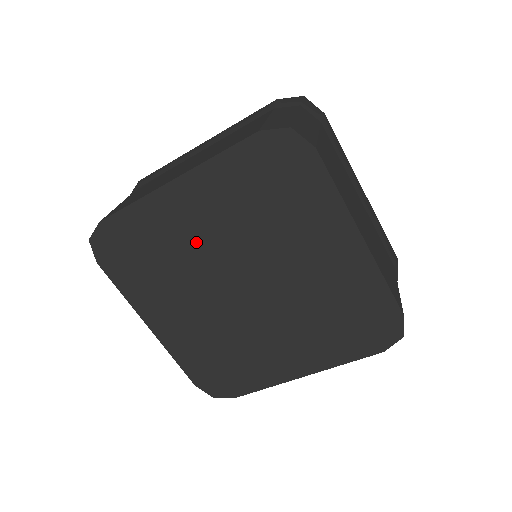
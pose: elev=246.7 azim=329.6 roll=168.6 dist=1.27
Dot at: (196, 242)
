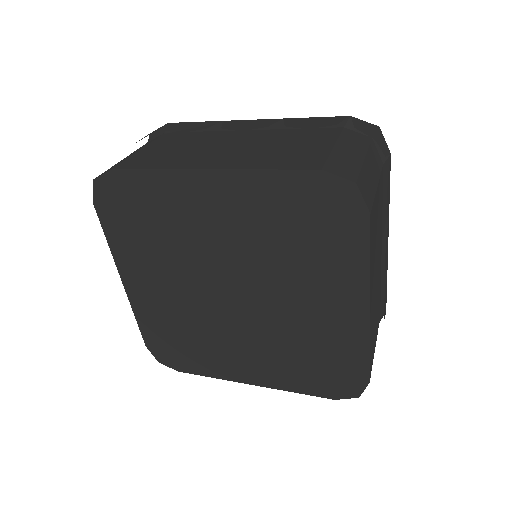
Dot at: (205, 235)
